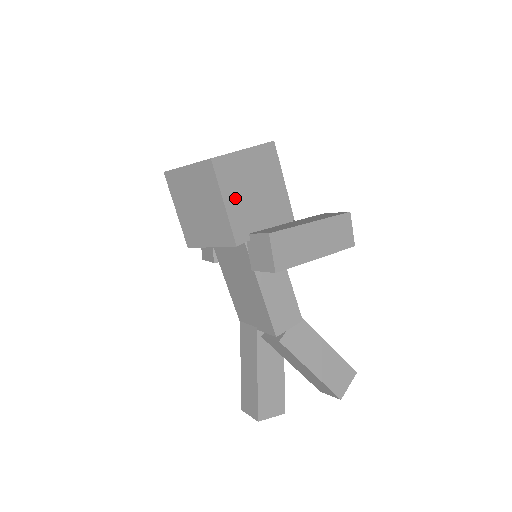
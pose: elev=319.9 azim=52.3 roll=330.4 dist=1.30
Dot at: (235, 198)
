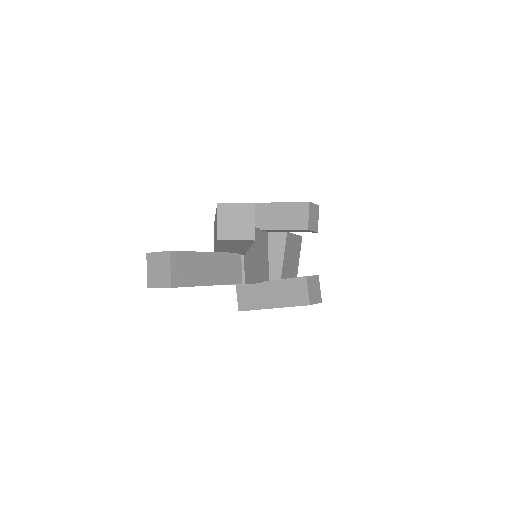
Dot at: occluded
